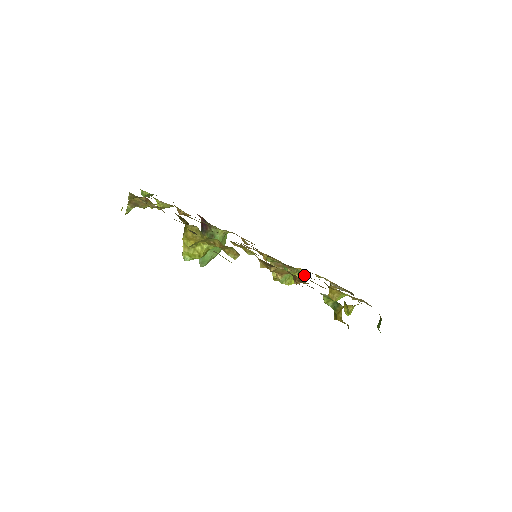
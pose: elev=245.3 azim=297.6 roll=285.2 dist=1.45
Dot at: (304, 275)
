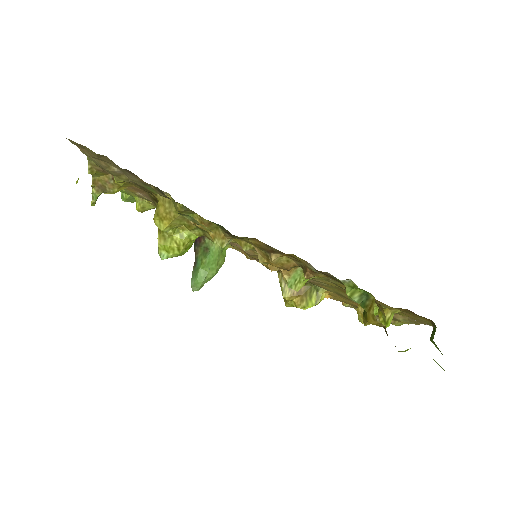
Dot at: (324, 294)
